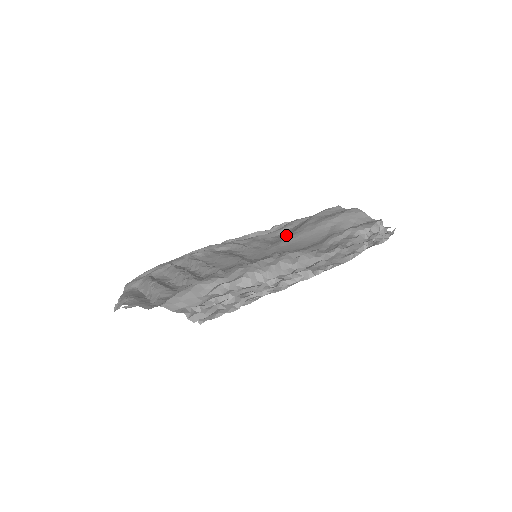
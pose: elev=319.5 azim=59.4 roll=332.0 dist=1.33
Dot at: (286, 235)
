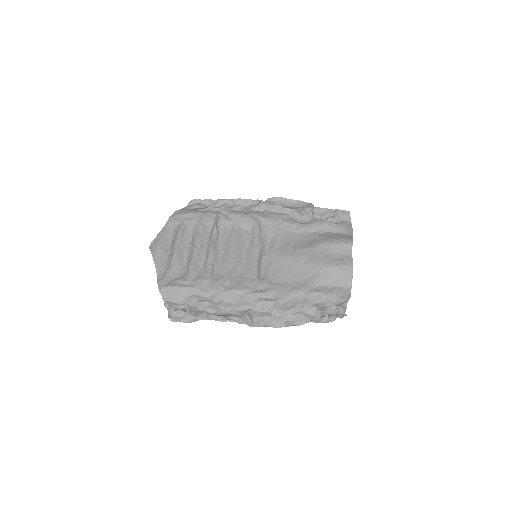
Dot at: (294, 244)
